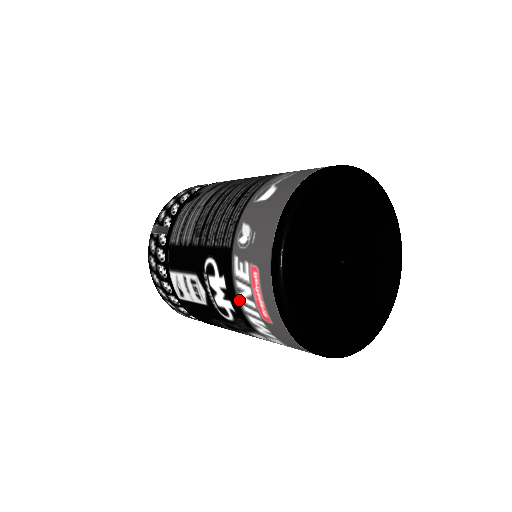
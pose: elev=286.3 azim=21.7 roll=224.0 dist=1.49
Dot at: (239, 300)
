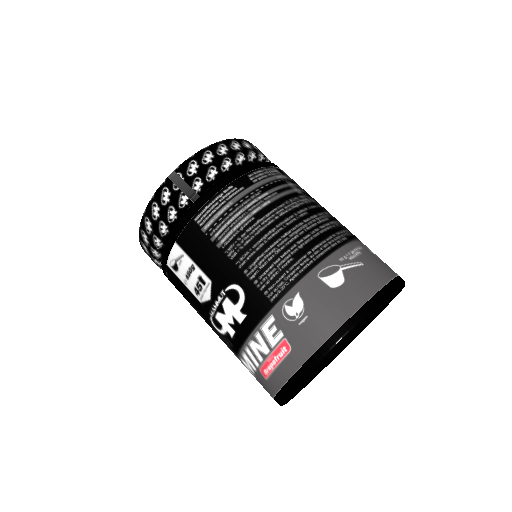
Dot at: (247, 342)
